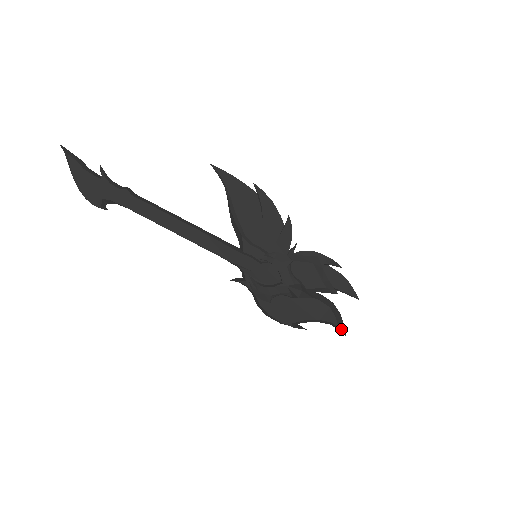
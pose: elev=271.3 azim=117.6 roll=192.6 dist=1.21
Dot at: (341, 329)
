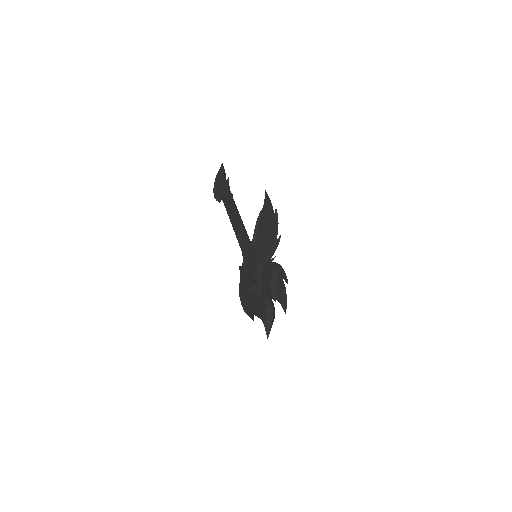
Dot at: (266, 330)
